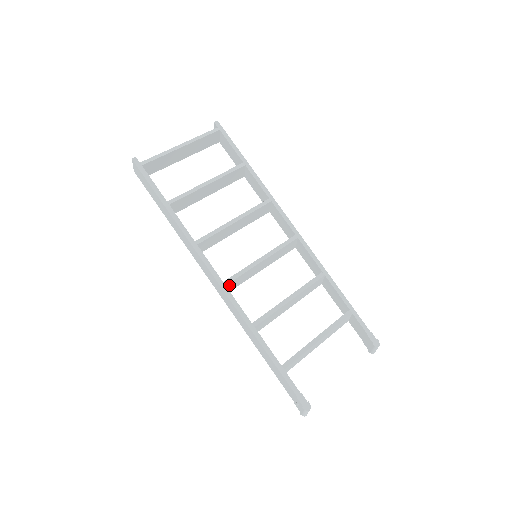
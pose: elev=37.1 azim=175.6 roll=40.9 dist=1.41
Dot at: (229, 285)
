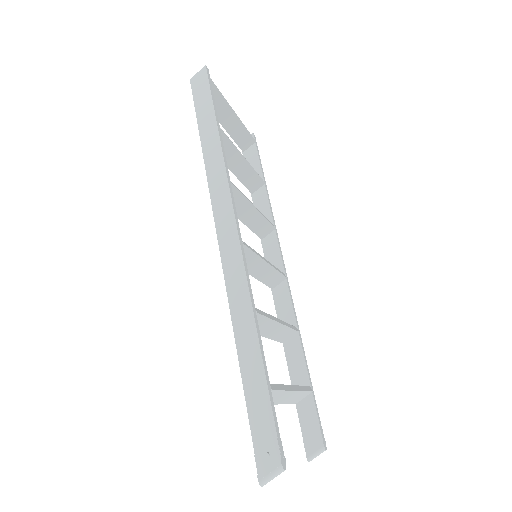
Dot at: occluded
